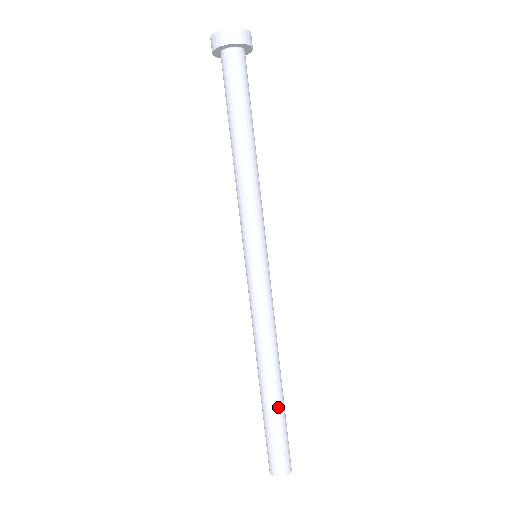
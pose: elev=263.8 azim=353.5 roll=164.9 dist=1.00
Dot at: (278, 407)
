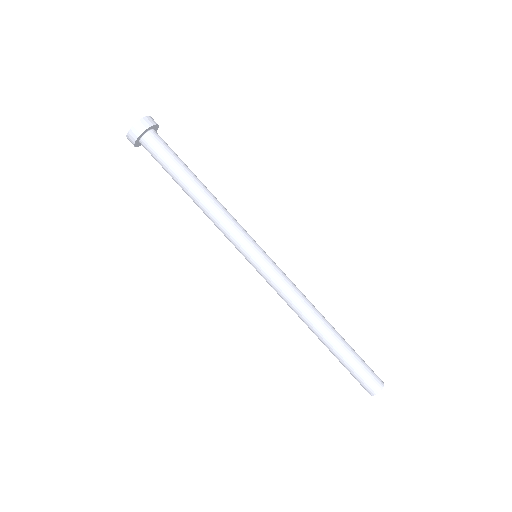
Dot at: (345, 341)
